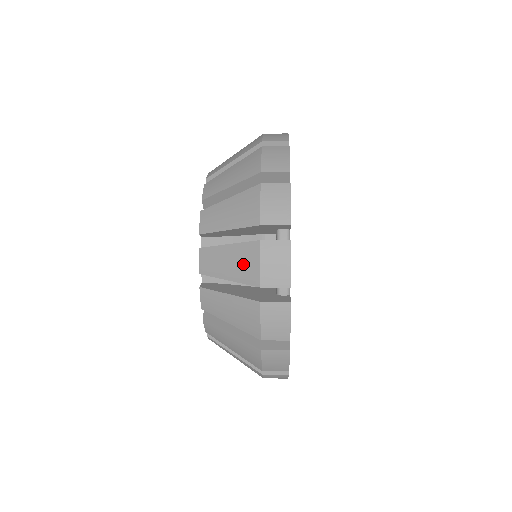
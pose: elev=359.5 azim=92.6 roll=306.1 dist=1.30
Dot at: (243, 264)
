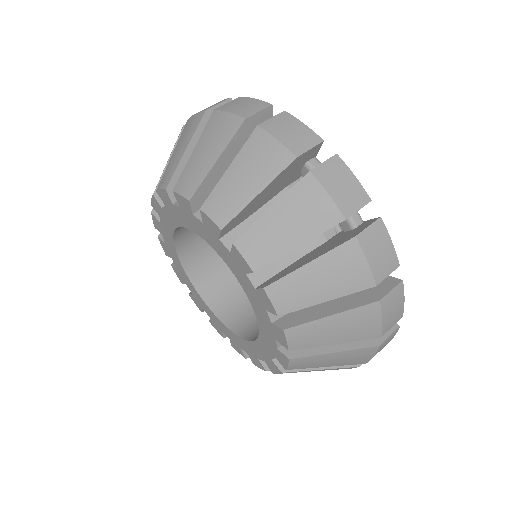
Dot at: occluded
